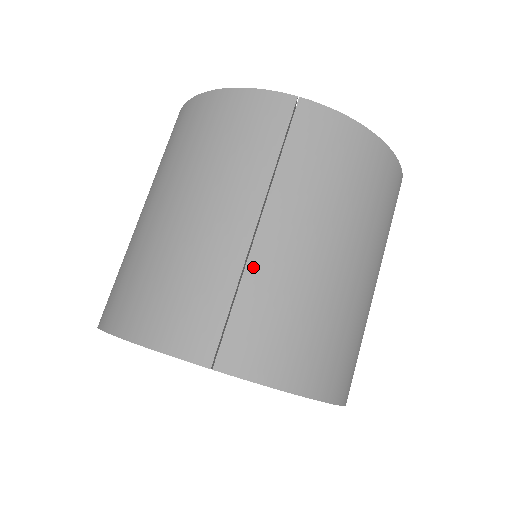
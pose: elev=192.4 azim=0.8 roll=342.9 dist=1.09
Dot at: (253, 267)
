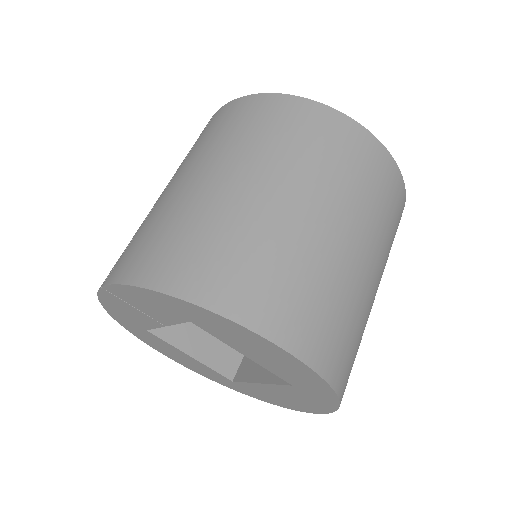
Dot at: (150, 214)
